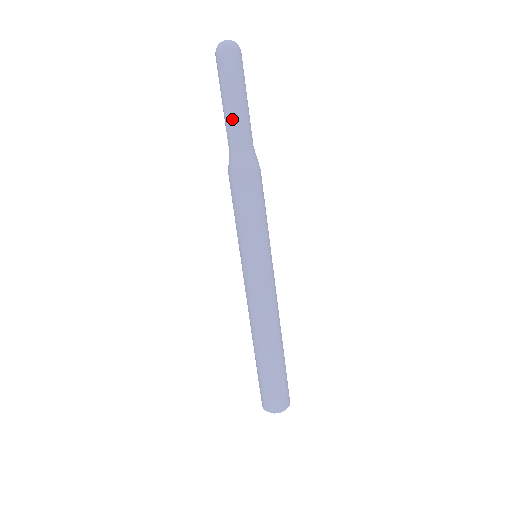
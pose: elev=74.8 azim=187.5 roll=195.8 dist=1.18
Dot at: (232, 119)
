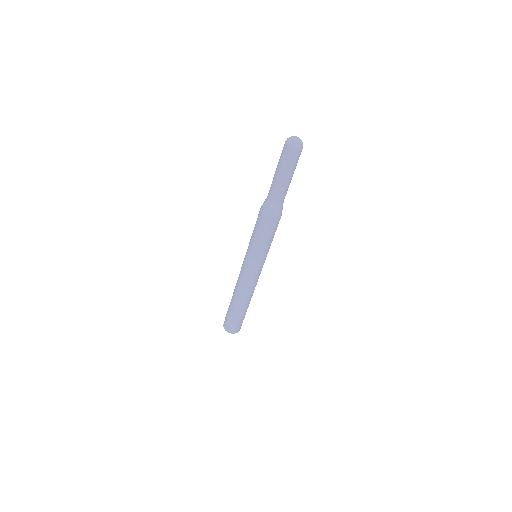
Dot at: (282, 188)
